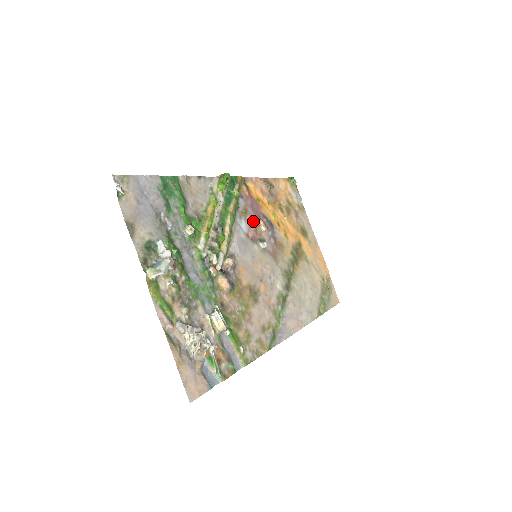
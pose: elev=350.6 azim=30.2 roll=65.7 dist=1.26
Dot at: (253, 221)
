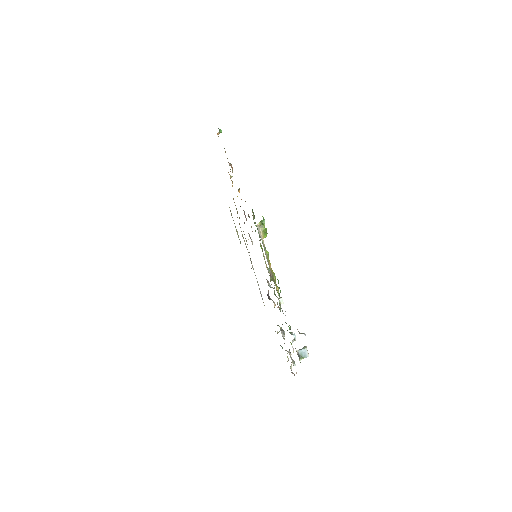
Dot at: occluded
